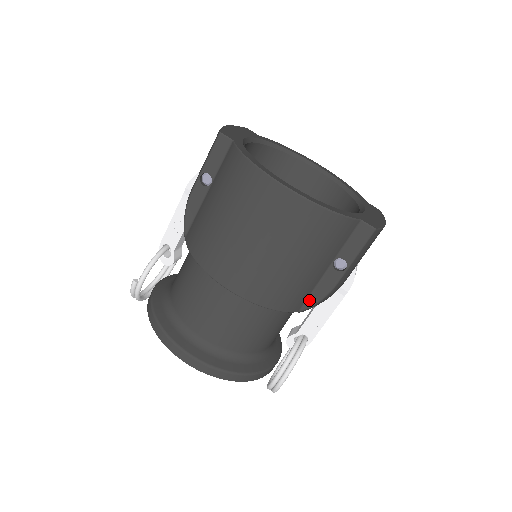
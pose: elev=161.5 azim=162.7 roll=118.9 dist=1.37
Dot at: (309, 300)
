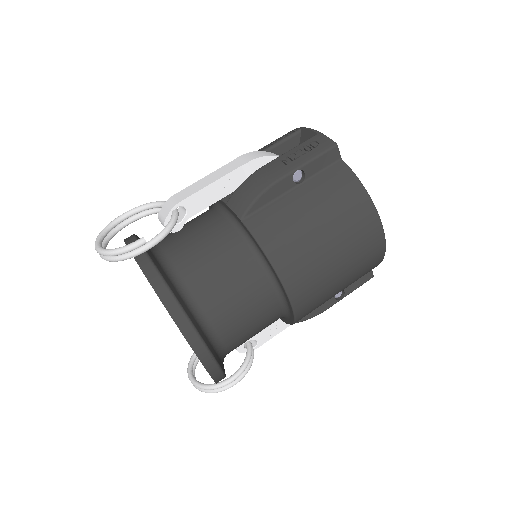
Dot at: occluded
